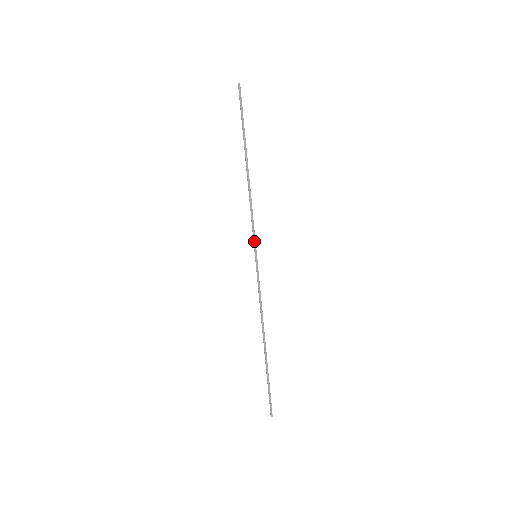
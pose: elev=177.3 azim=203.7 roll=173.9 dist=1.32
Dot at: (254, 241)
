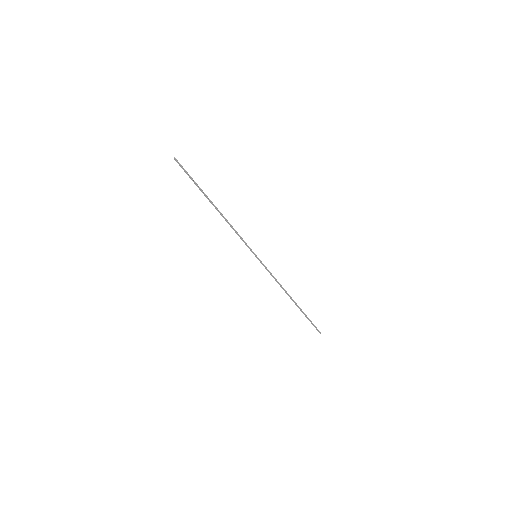
Dot at: (249, 248)
